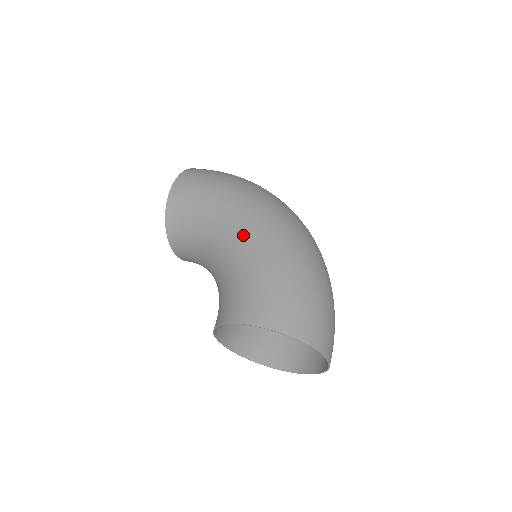
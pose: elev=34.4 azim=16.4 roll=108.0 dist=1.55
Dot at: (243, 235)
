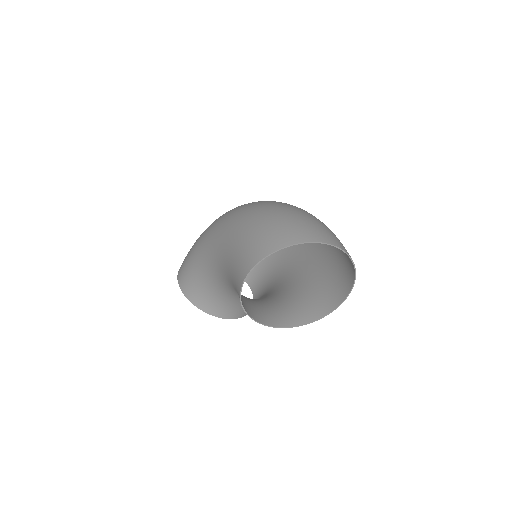
Dot at: (216, 247)
